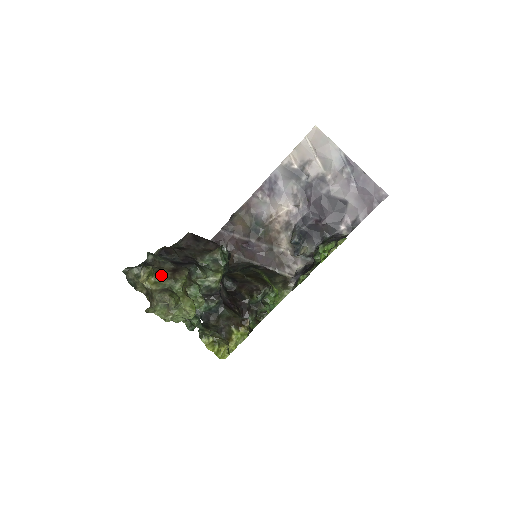
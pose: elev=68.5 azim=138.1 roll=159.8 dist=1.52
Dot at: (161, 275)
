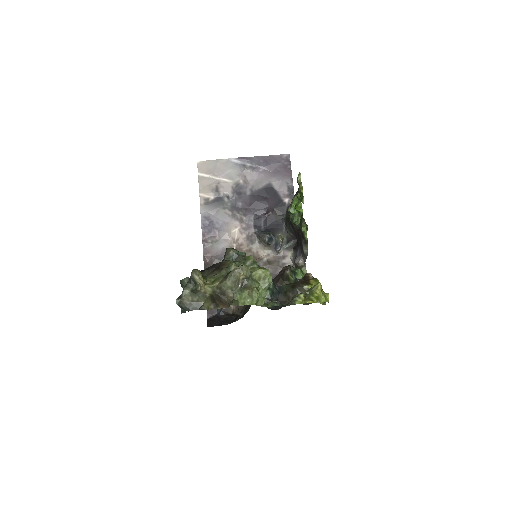
Dot at: (211, 276)
